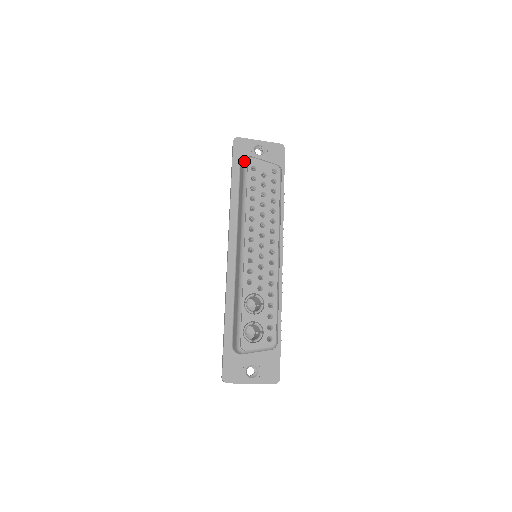
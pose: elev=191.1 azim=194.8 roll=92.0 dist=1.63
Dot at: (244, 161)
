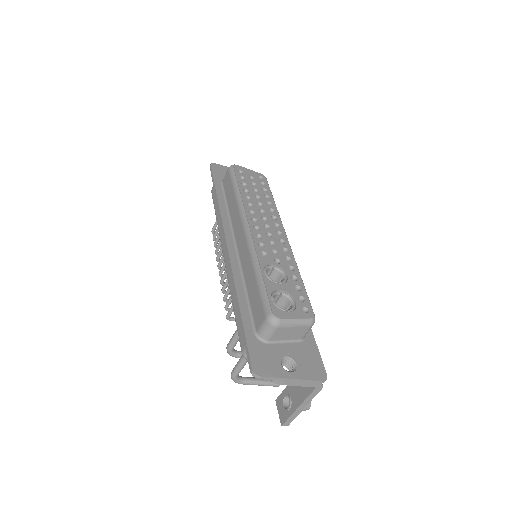
Dot at: (229, 167)
